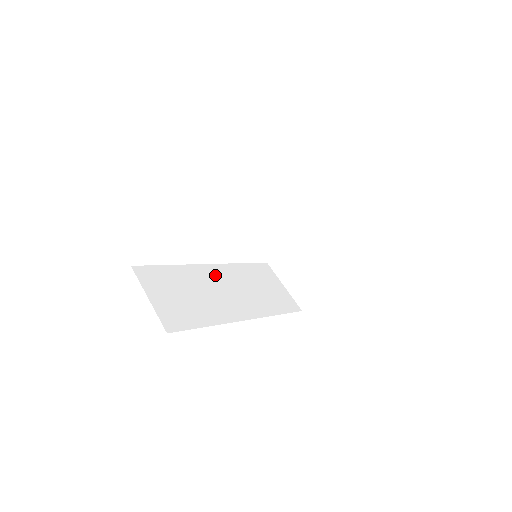
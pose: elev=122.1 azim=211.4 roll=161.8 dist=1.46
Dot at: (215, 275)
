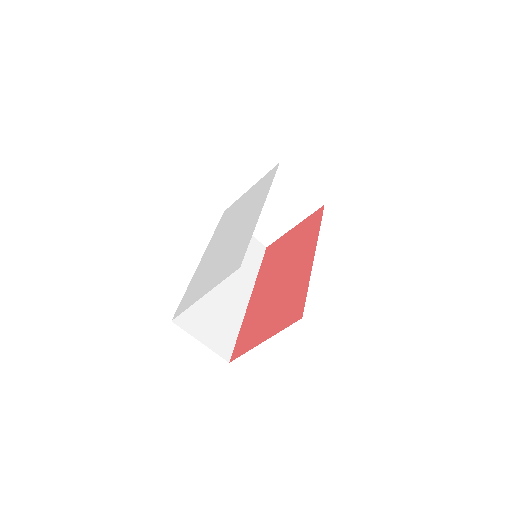
Dot at: occluded
